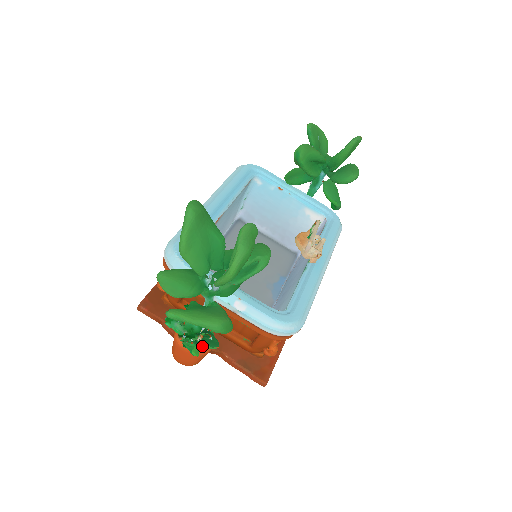
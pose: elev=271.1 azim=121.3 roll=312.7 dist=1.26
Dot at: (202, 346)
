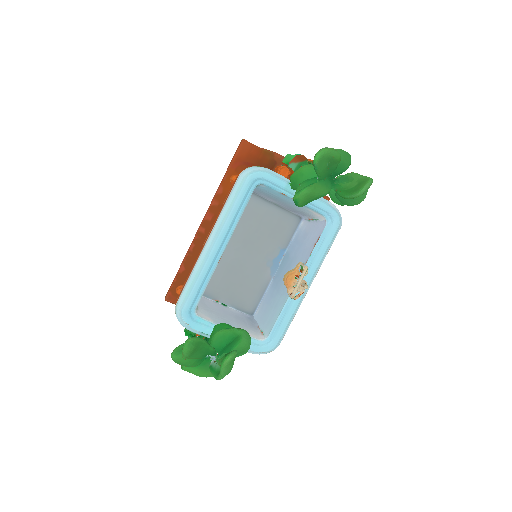
Dot at: occluded
